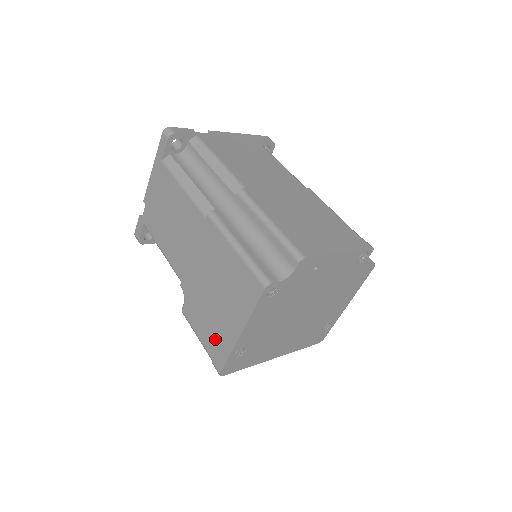
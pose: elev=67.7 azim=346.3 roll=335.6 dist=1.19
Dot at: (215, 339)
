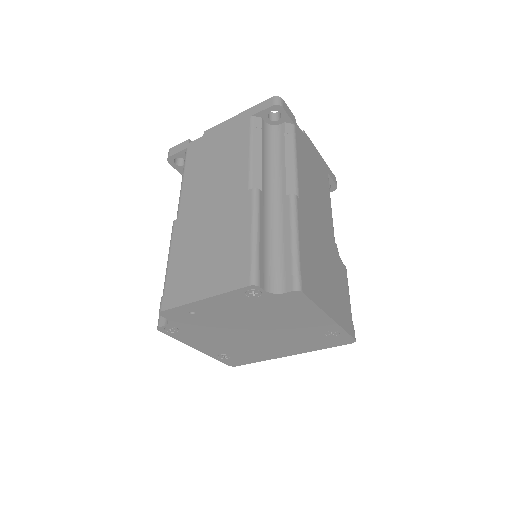
Dot at: occluded
